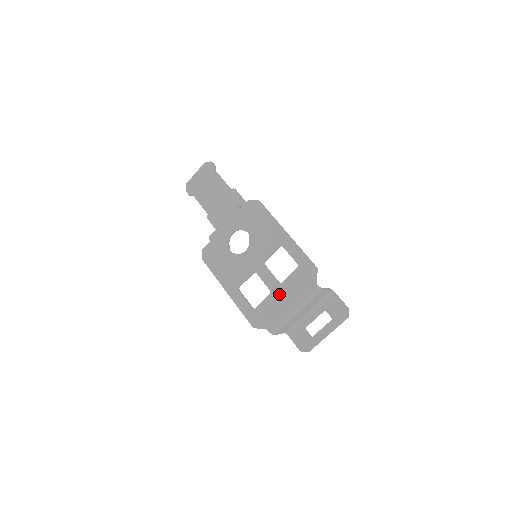
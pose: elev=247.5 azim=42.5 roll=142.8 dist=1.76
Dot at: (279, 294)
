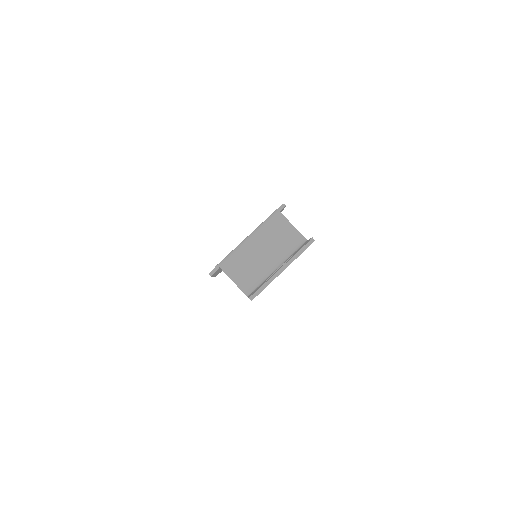
Dot at: occluded
